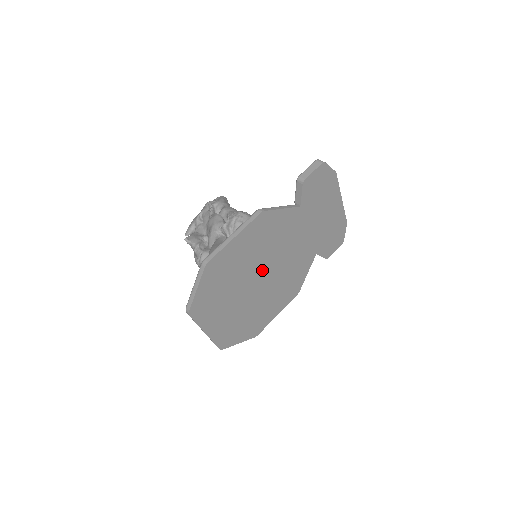
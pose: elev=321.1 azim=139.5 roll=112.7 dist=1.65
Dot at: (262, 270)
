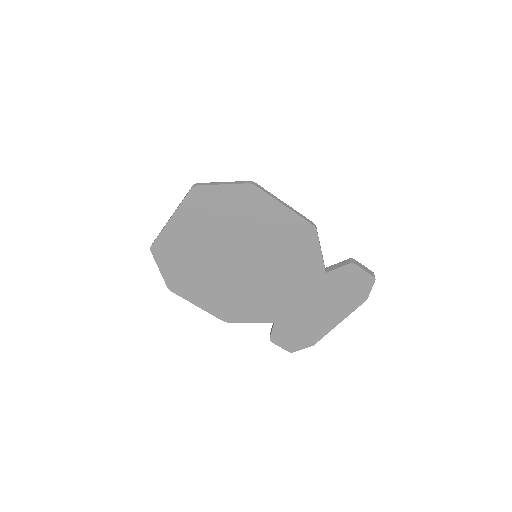
Dot at: (250, 259)
